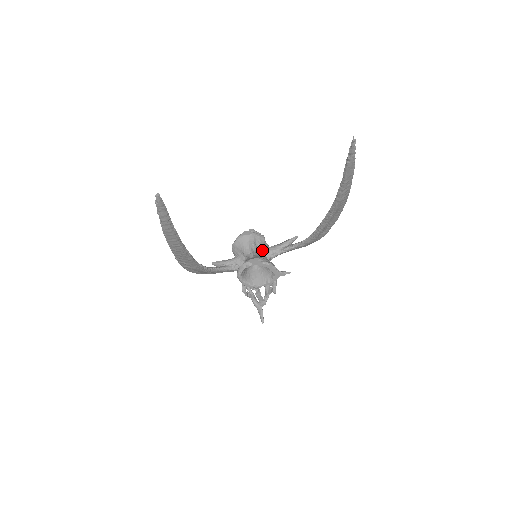
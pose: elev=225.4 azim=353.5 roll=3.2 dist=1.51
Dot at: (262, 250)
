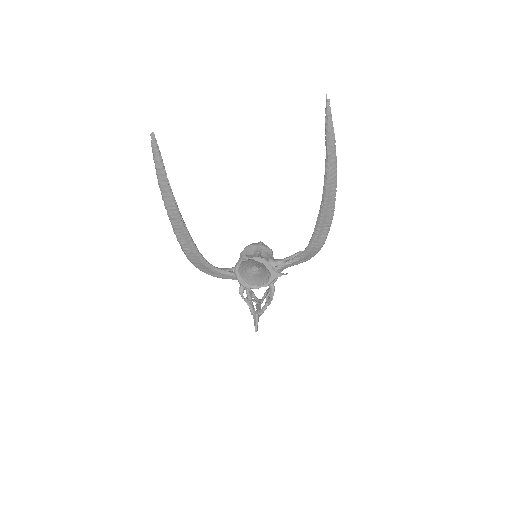
Dot at: (266, 258)
